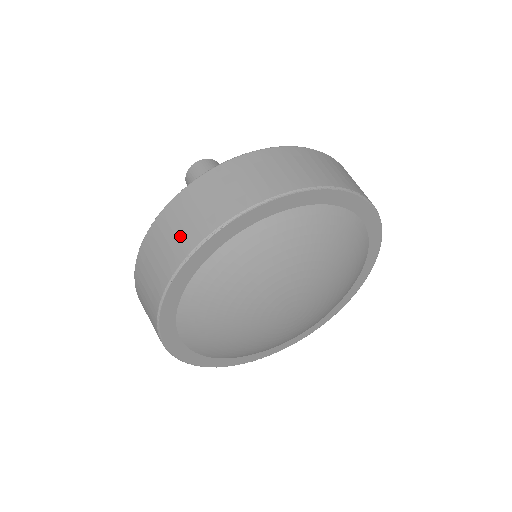
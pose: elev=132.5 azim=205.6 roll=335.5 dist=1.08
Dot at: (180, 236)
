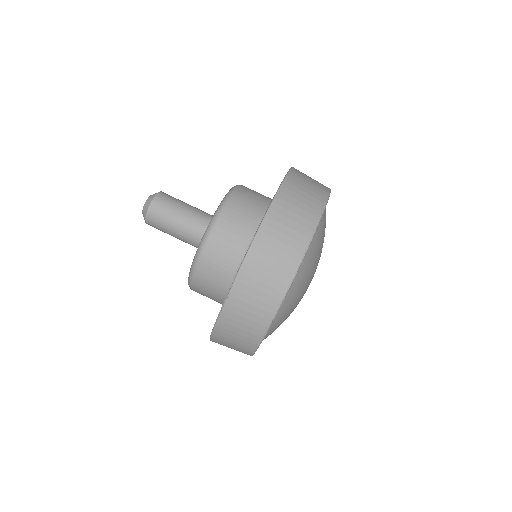
Dot at: (253, 319)
